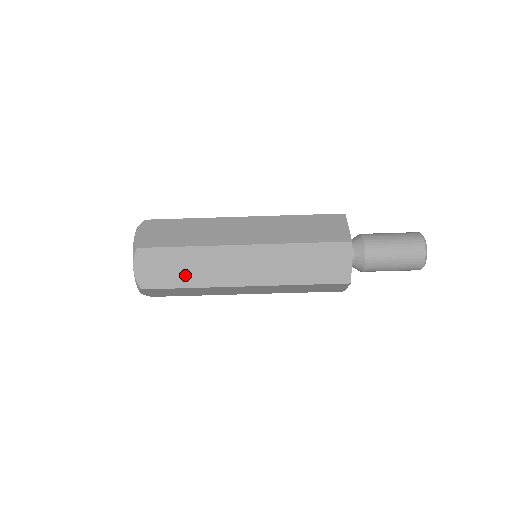
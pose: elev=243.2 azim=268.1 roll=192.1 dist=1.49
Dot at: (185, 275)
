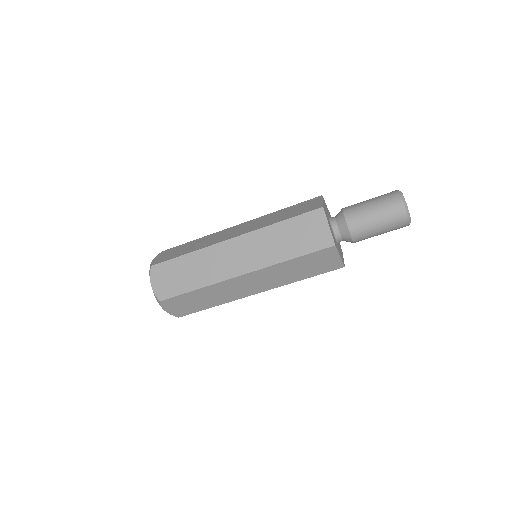
Dot at: (206, 302)
